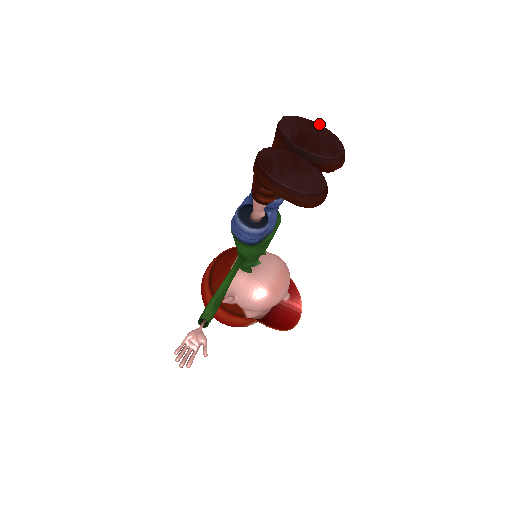
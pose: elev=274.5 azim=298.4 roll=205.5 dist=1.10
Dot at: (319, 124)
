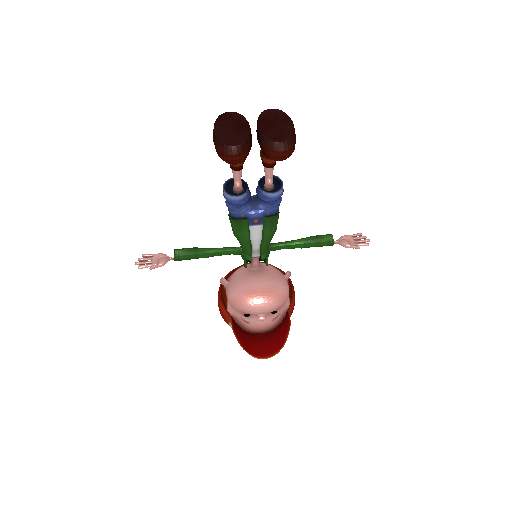
Dot at: occluded
